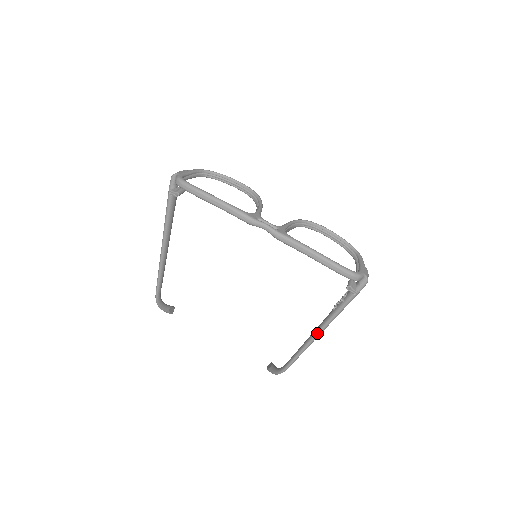
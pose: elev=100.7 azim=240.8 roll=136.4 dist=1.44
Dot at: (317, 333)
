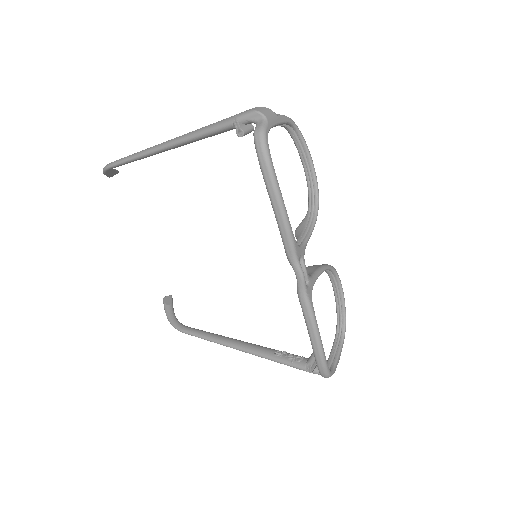
Dot at: (241, 349)
